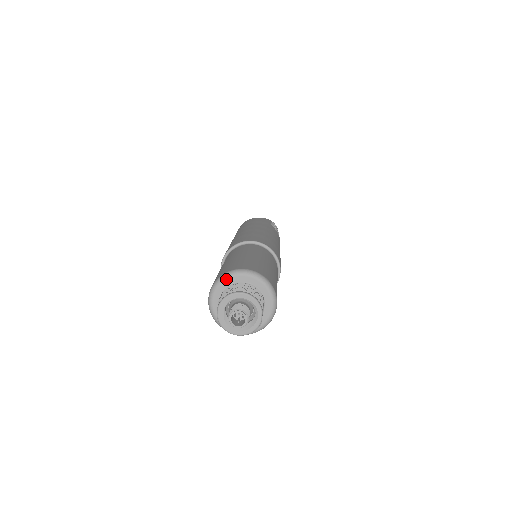
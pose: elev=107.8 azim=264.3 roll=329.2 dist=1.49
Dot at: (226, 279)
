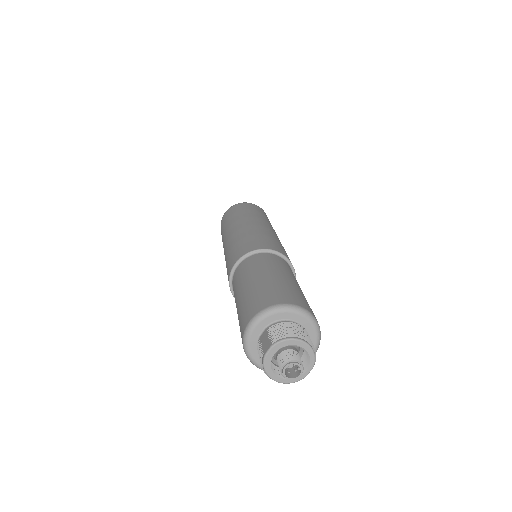
Dot at: (282, 312)
